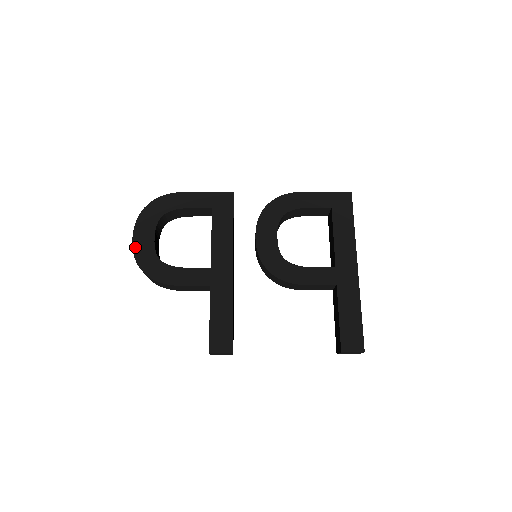
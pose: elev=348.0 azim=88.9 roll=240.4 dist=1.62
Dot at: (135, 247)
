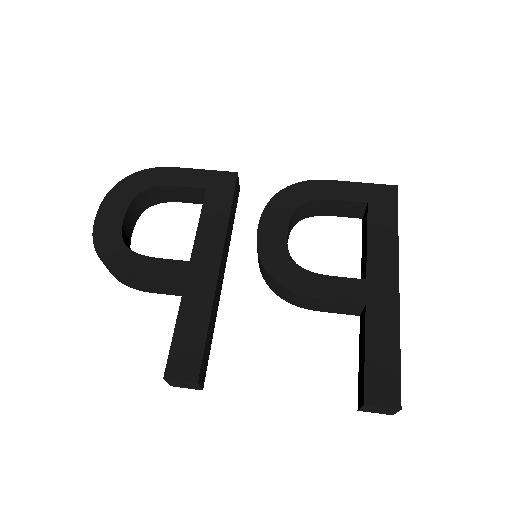
Dot at: (97, 225)
